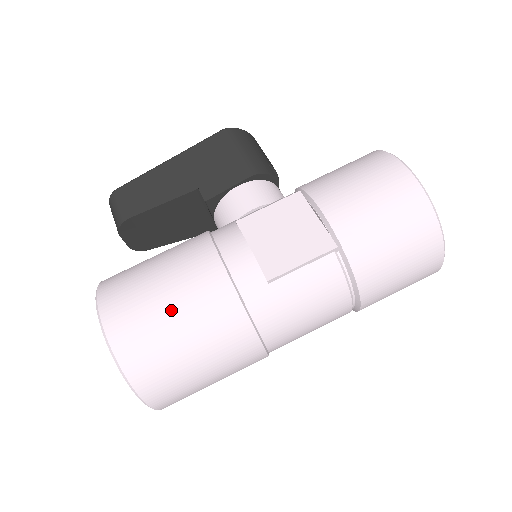
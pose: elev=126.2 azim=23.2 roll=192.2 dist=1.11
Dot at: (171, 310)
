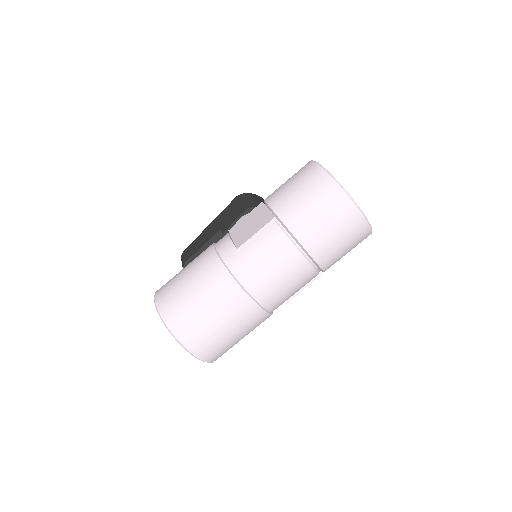
Dot at: (187, 281)
